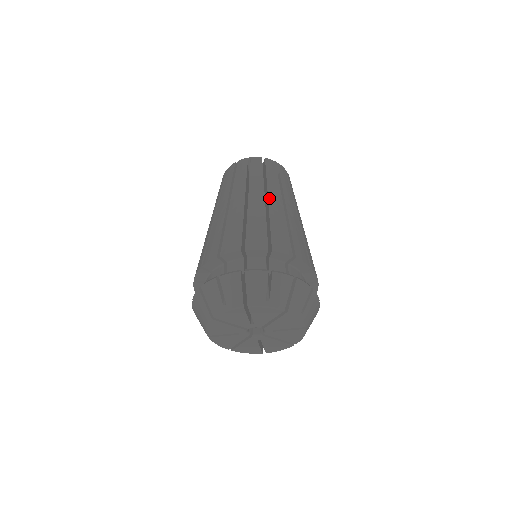
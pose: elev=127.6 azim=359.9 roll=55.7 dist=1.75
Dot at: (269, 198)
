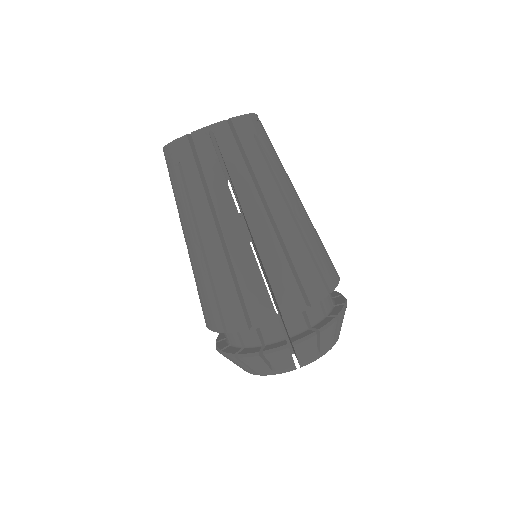
Dot at: (272, 212)
